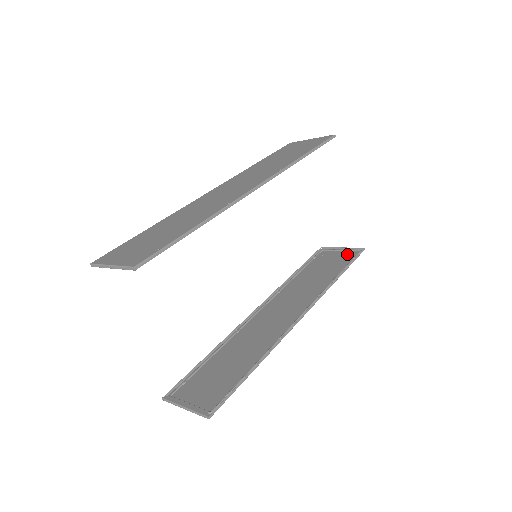
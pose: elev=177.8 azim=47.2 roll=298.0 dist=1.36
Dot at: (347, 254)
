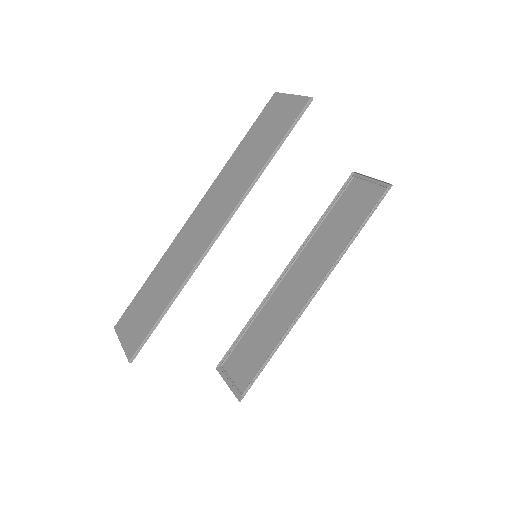
Dot at: (374, 191)
